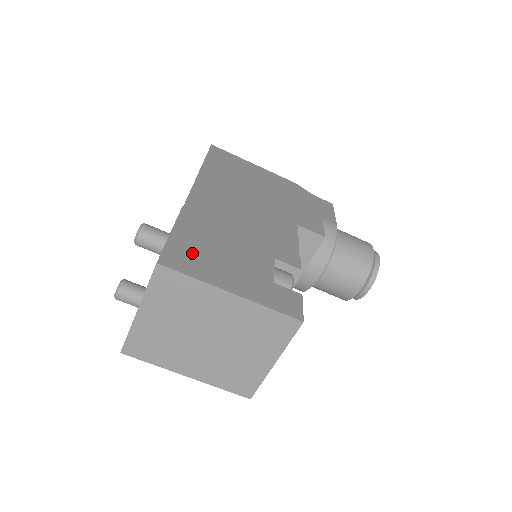
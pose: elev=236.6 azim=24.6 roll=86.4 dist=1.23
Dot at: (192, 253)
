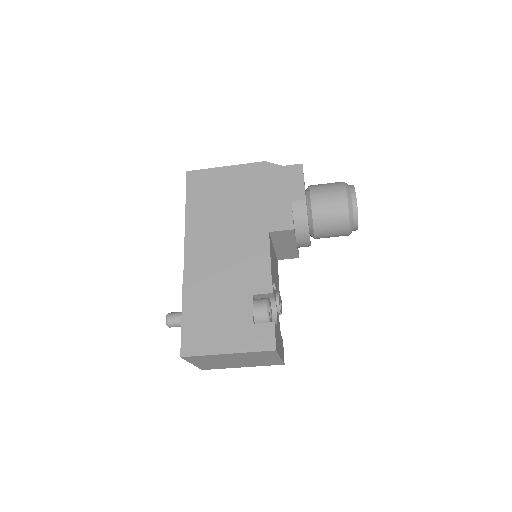
Dot at: (198, 332)
